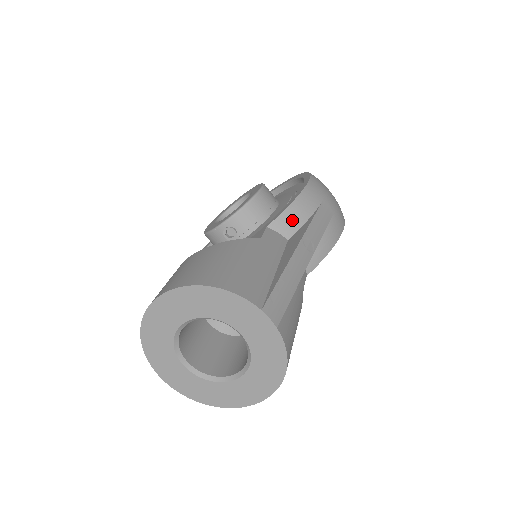
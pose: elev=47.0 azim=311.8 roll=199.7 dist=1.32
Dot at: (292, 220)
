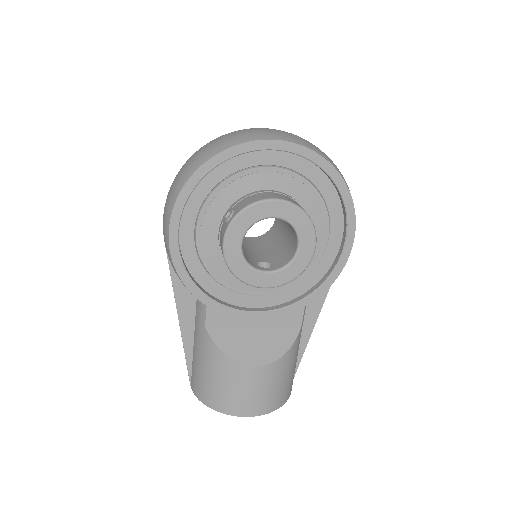
Dot at: occluded
